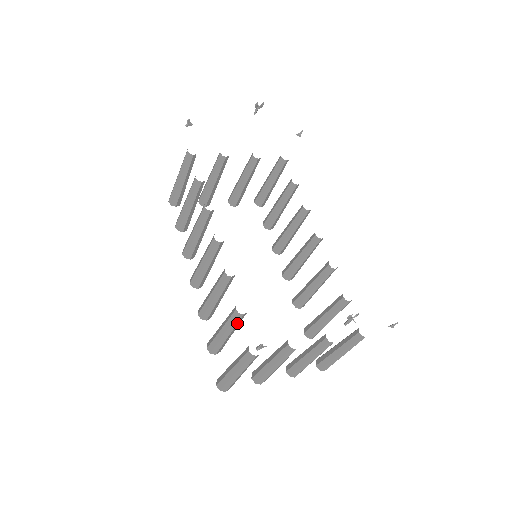
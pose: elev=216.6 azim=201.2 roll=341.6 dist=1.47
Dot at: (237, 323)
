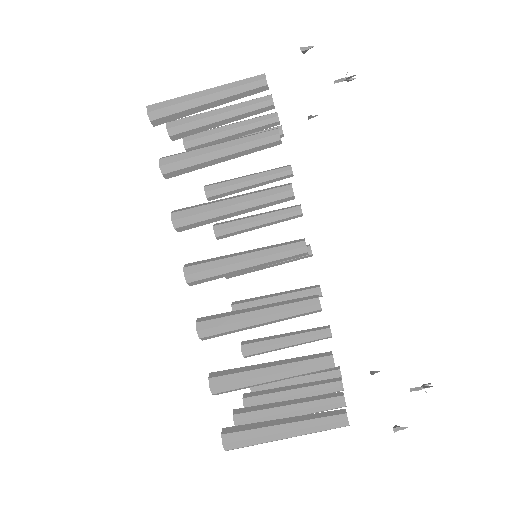
Dot at: (311, 373)
